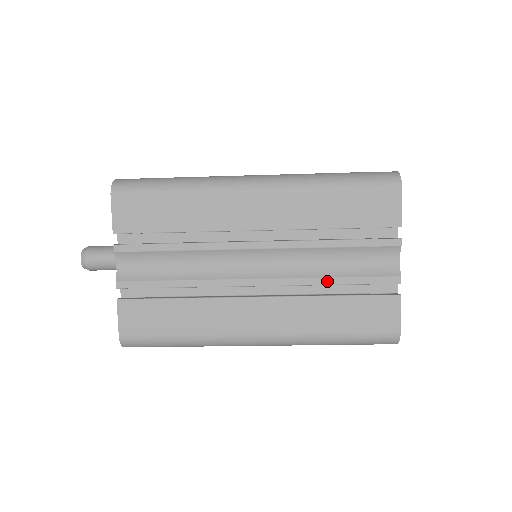
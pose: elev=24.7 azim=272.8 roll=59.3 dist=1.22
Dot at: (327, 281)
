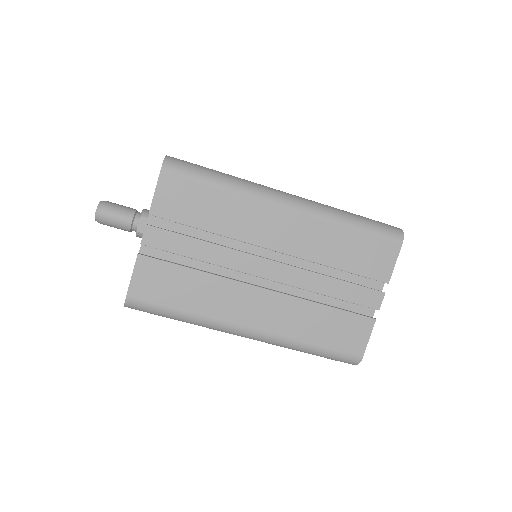
Dot at: occluded
